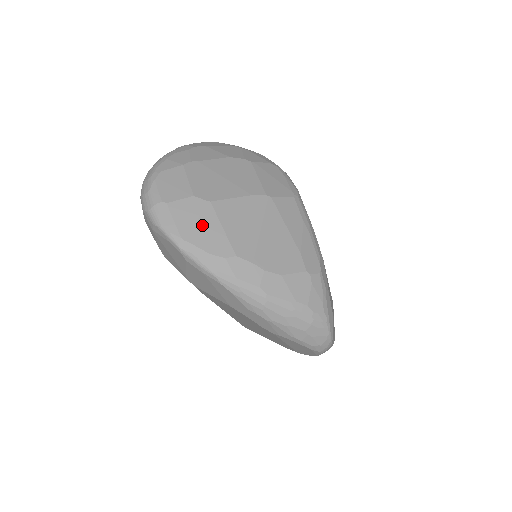
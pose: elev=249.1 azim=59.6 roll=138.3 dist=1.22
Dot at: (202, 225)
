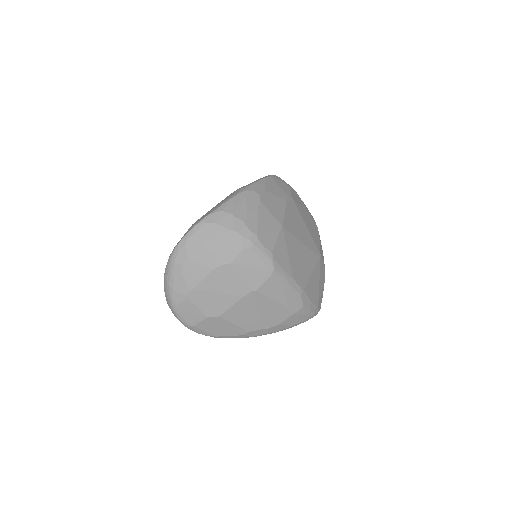
Dot at: (221, 328)
